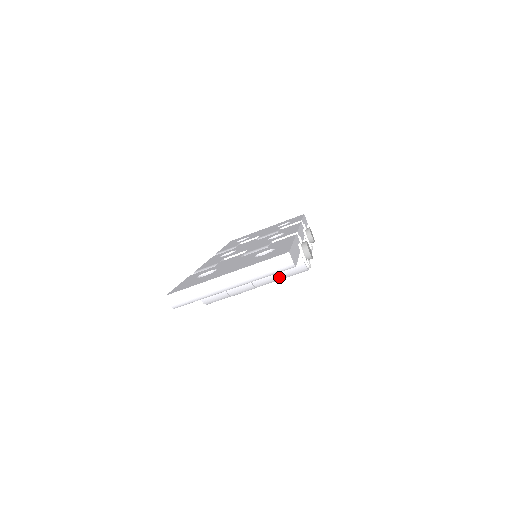
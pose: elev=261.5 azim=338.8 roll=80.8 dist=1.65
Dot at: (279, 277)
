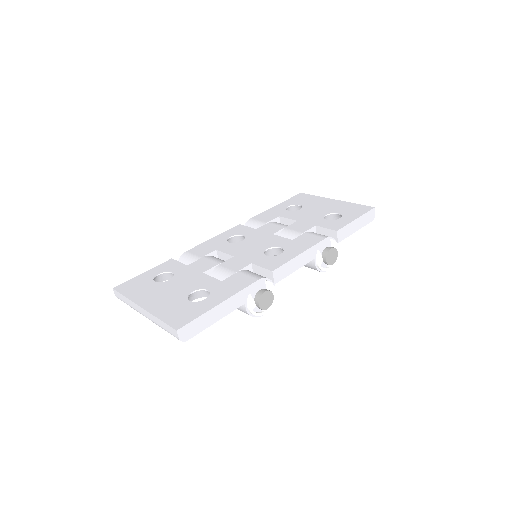
Dot at: occluded
